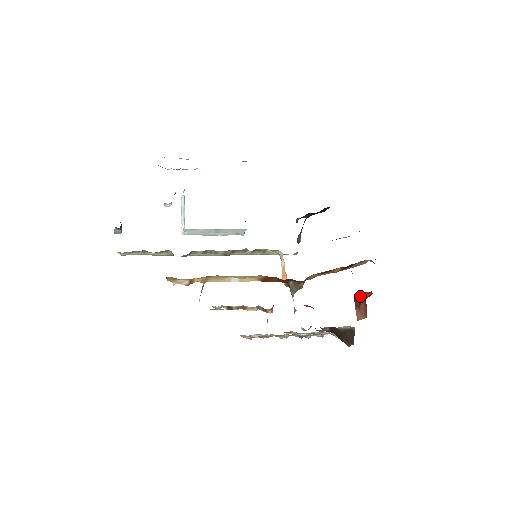
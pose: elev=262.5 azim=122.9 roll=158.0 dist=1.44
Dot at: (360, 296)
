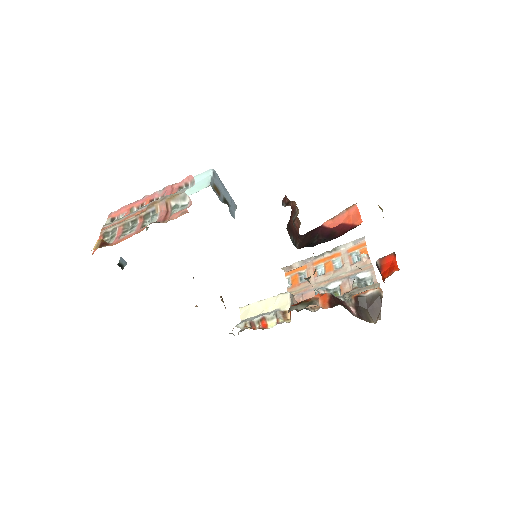
Dot at: (381, 265)
